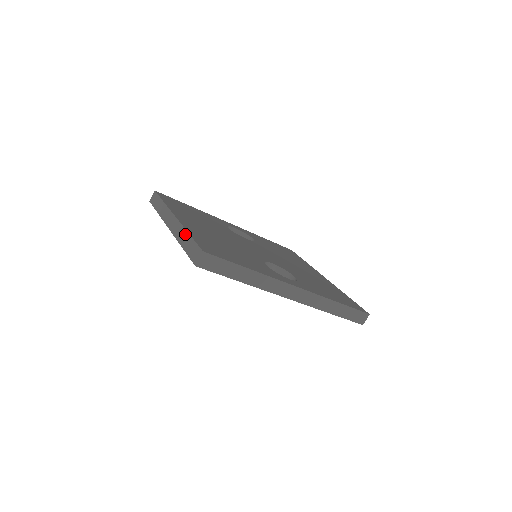
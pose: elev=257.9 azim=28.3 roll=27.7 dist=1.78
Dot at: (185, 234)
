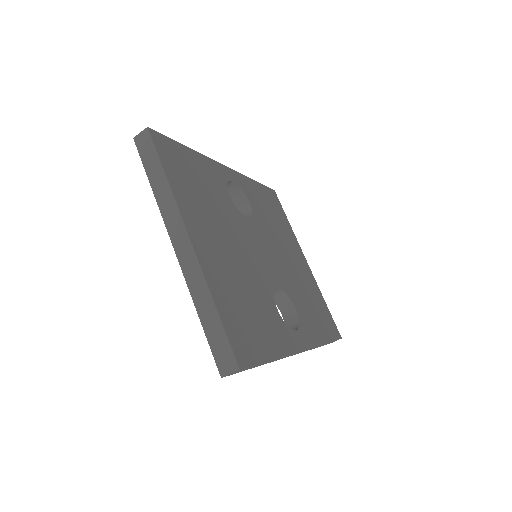
Dot at: (208, 300)
